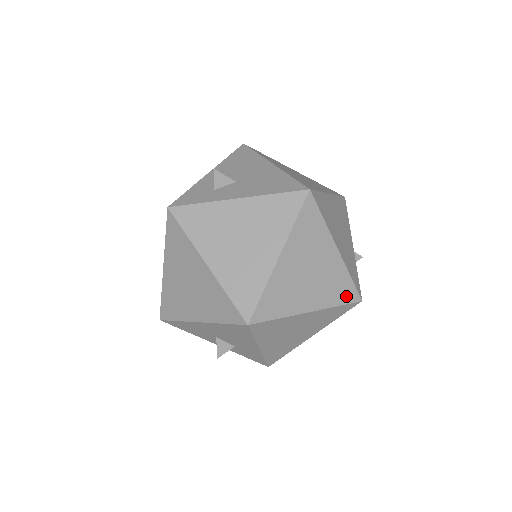
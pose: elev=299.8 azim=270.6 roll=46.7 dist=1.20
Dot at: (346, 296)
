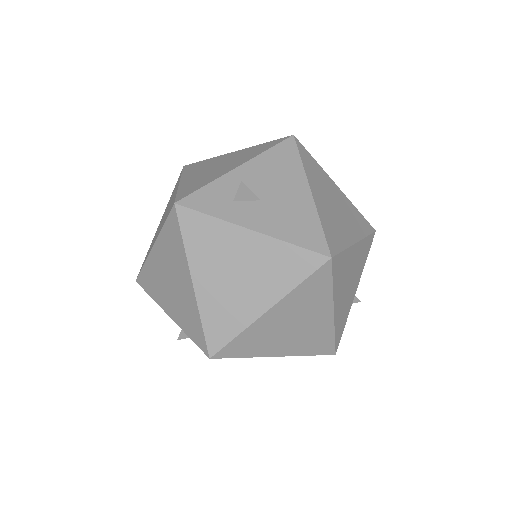
Dot at: (321, 349)
